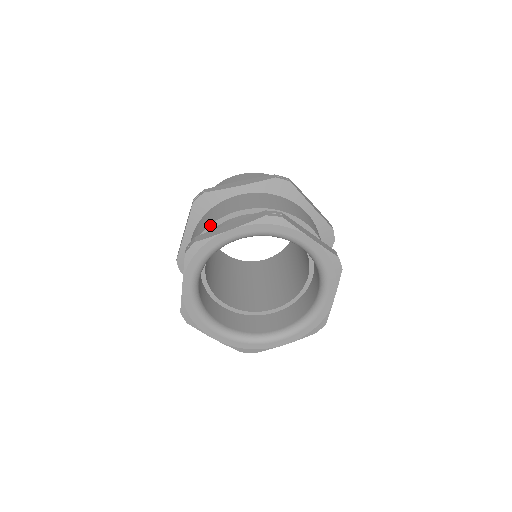
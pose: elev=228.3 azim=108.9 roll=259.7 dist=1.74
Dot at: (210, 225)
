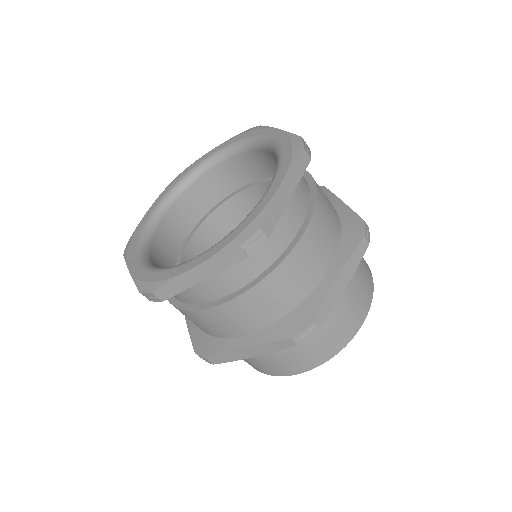
Dot at: occluded
